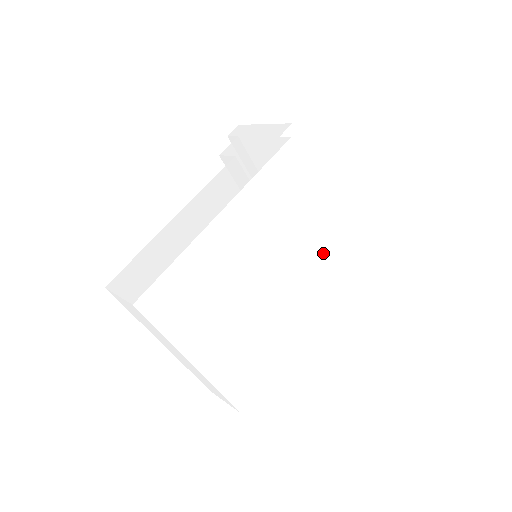
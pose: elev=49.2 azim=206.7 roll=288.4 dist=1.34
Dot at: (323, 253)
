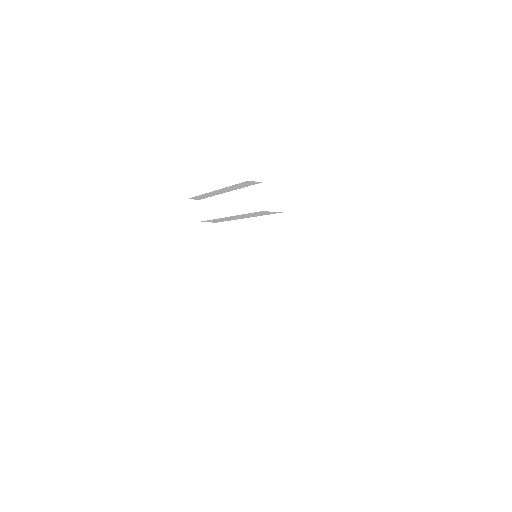
Dot at: occluded
